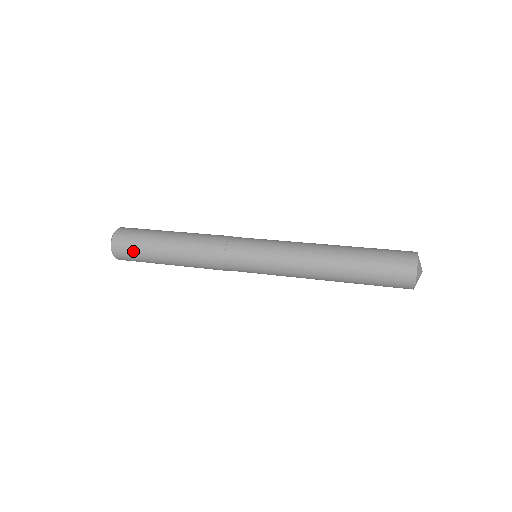
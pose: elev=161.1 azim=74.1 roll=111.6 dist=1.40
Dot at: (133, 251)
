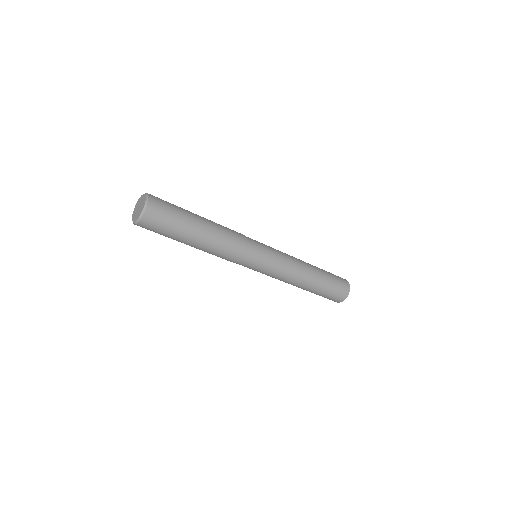
Dot at: (169, 216)
